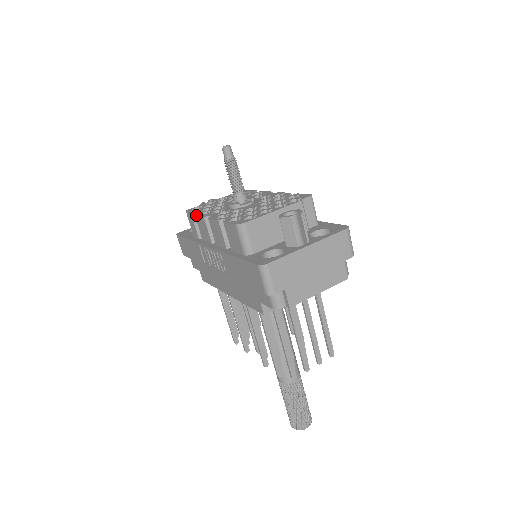
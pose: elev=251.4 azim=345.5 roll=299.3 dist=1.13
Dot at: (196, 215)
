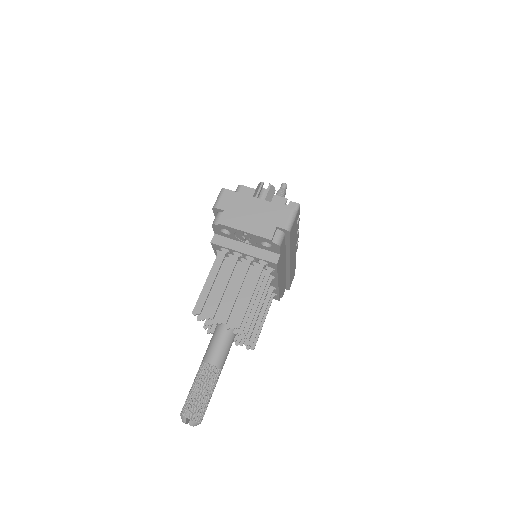
Dot at: occluded
